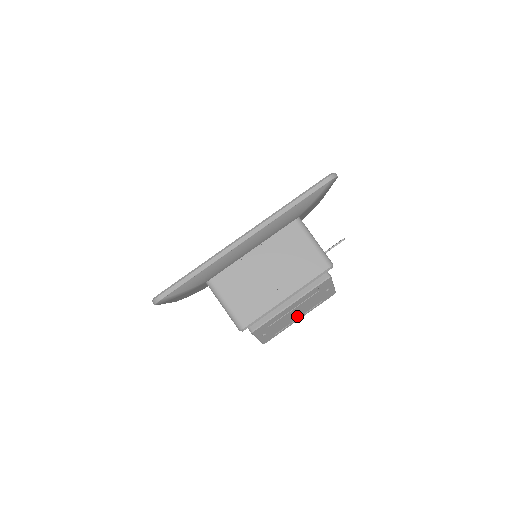
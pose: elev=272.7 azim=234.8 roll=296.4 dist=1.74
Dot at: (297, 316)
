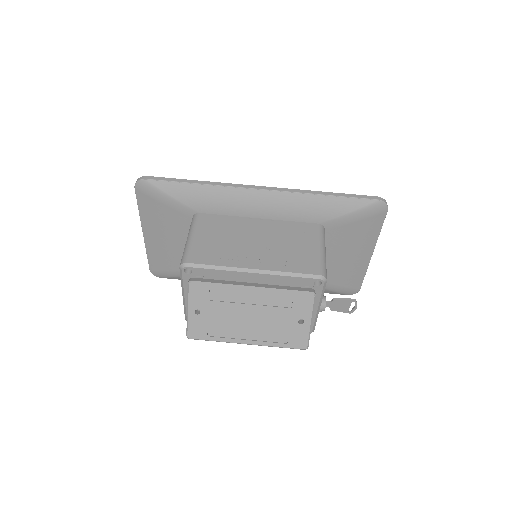
Dot at: (247, 333)
